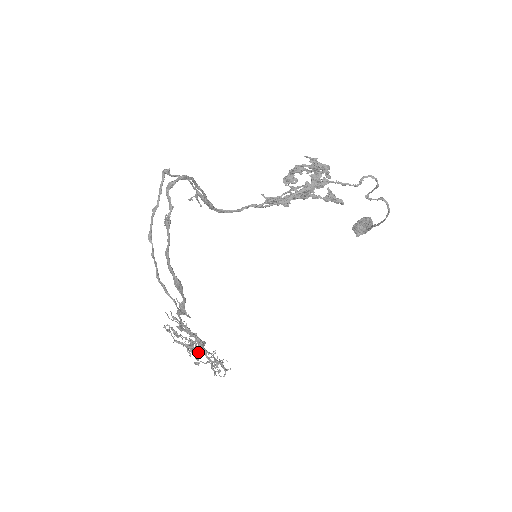
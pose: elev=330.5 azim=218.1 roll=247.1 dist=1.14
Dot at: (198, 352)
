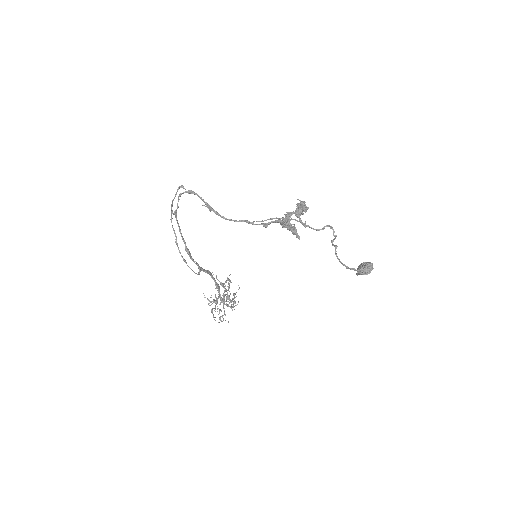
Dot at: (208, 300)
